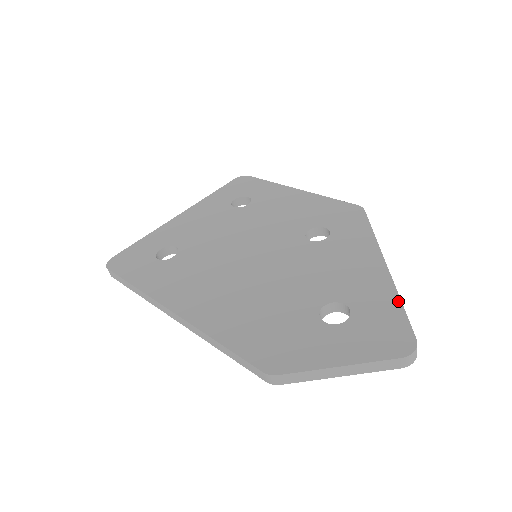
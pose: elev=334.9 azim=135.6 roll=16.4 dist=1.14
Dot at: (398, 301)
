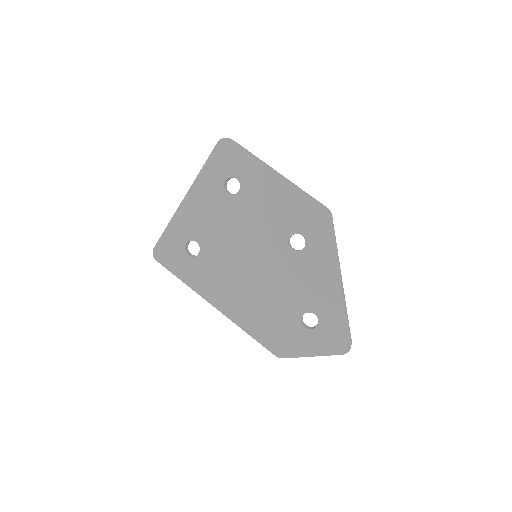
Dot at: (345, 316)
